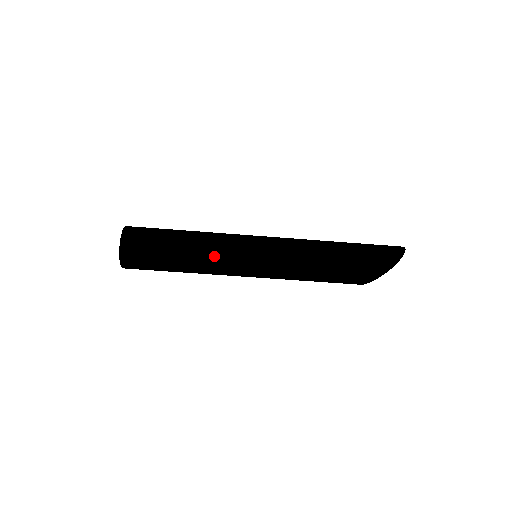
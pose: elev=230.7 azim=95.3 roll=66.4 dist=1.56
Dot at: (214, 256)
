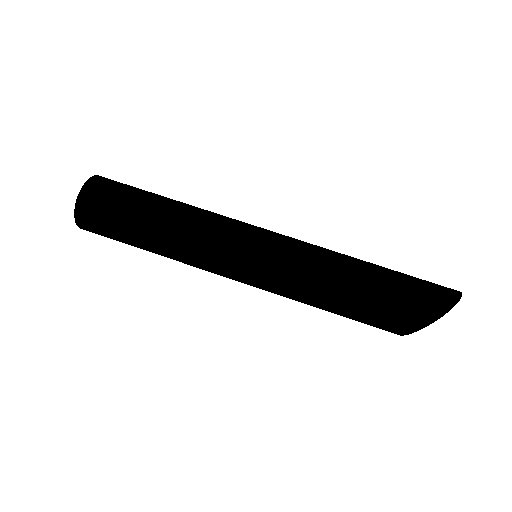
Dot at: (206, 215)
